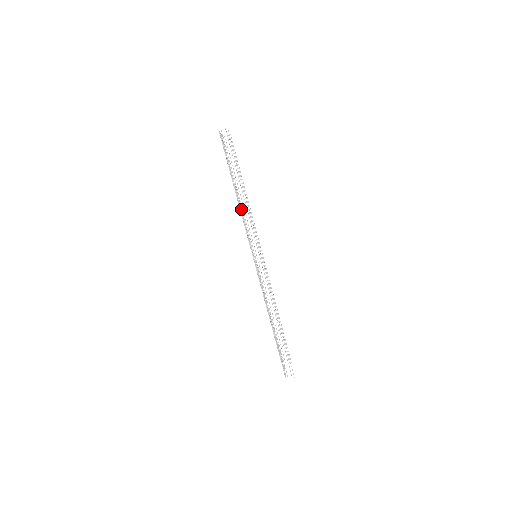
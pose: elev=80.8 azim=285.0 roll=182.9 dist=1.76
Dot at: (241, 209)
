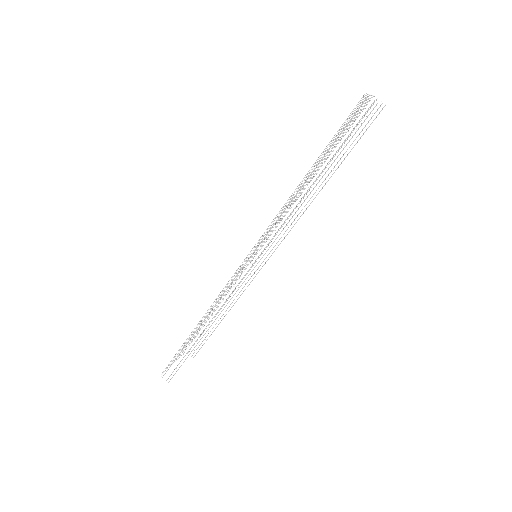
Dot at: (297, 196)
